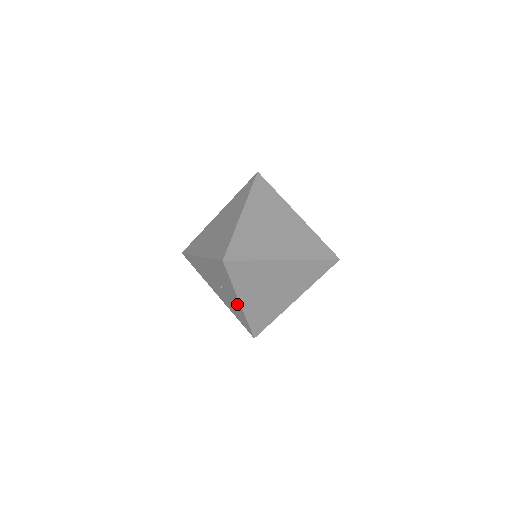
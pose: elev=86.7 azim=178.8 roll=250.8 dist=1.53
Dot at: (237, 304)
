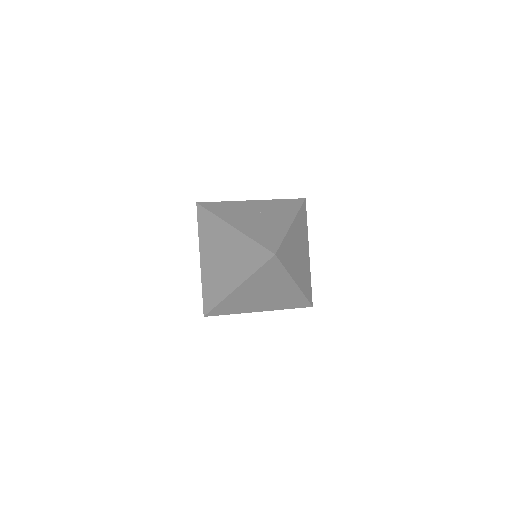
Dot at: occluded
